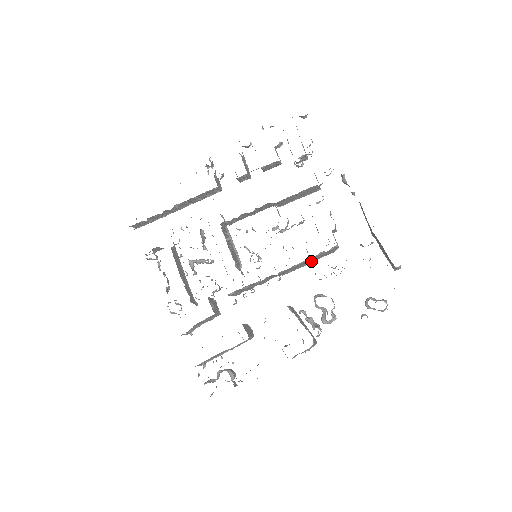
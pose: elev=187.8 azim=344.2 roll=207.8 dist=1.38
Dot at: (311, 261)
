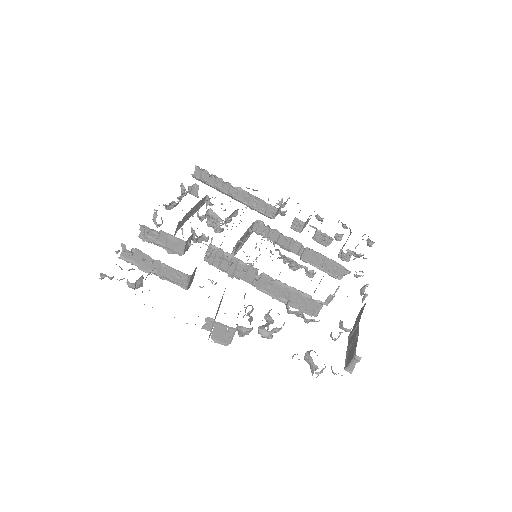
Dot at: occluded
